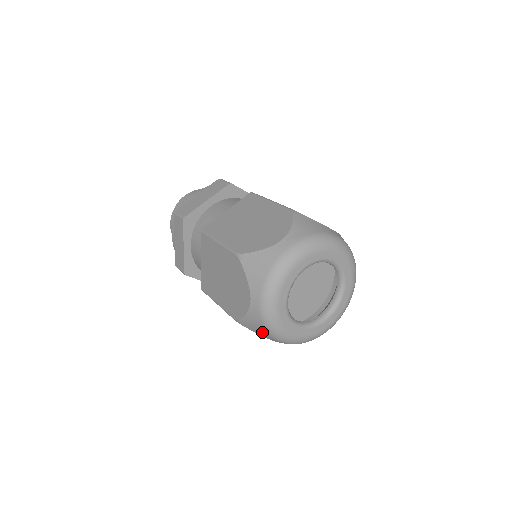
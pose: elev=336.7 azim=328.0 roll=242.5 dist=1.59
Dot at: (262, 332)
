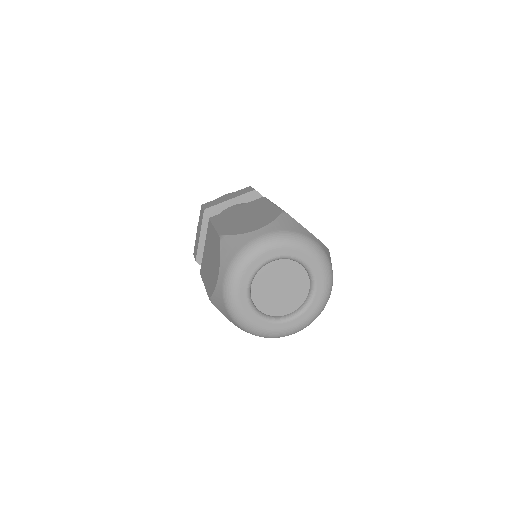
Dot at: (225, 312)
